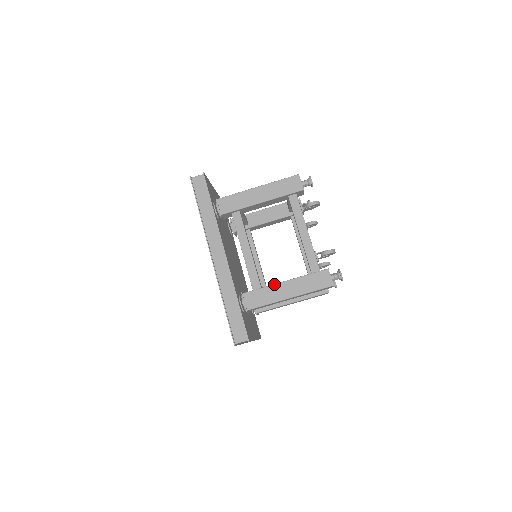
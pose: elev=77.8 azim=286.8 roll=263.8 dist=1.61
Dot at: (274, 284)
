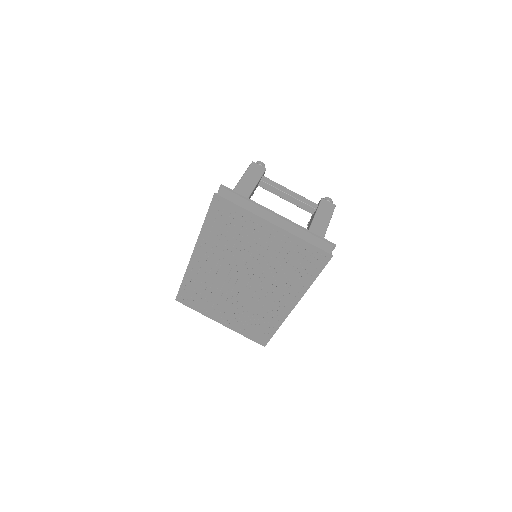
Dot at: occluded
